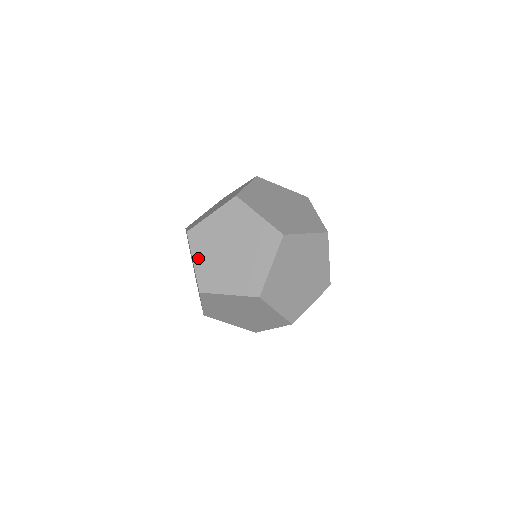
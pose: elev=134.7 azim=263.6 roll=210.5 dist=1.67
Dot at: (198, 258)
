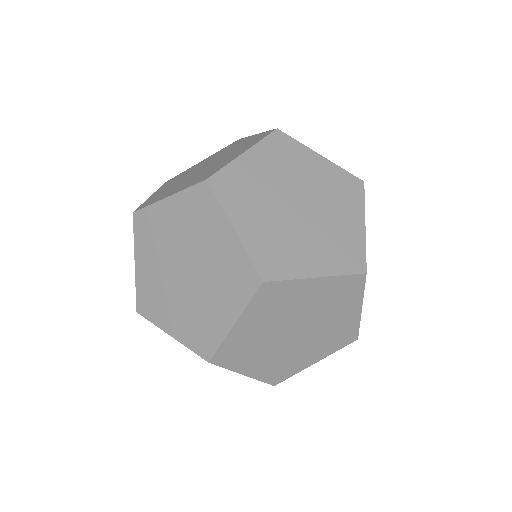
Dot at: (242, 222)
